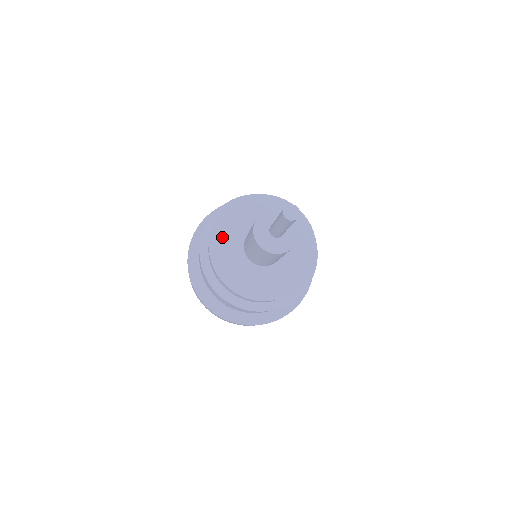
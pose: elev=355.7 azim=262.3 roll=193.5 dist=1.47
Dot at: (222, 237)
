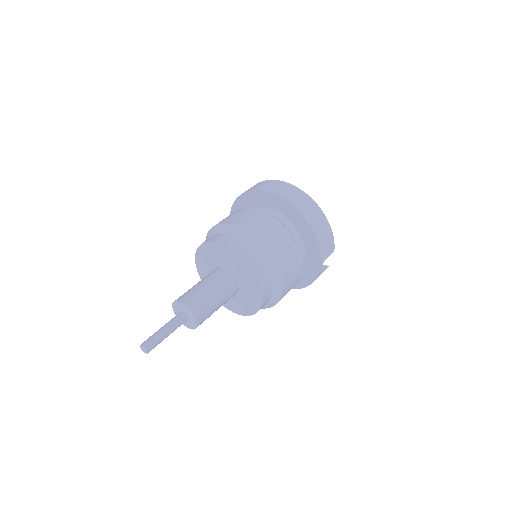
Dot at: (203, 257)
